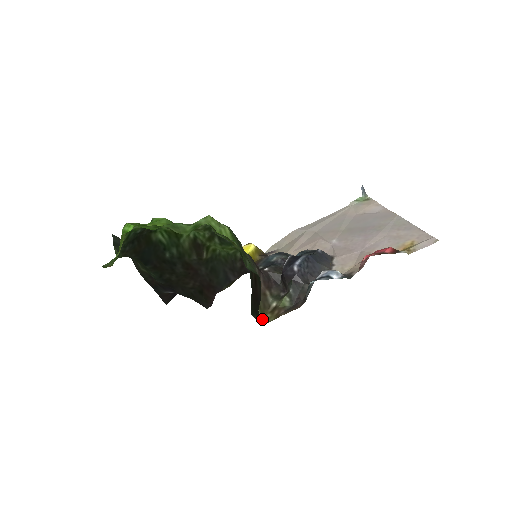
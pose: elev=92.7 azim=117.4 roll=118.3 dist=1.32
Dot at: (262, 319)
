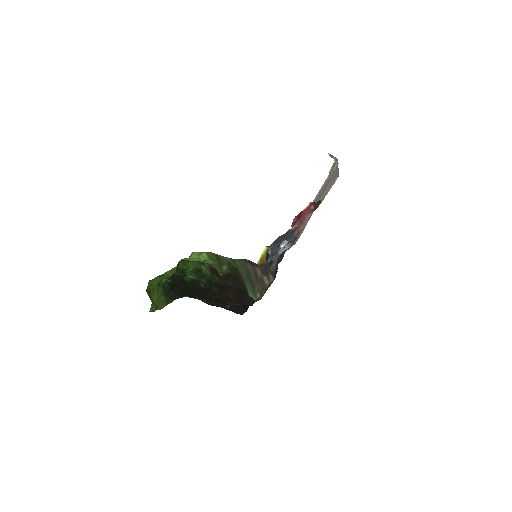
Dot at: (259, 298)
